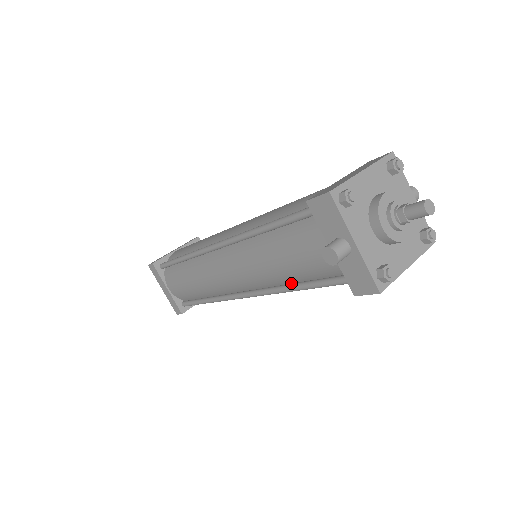
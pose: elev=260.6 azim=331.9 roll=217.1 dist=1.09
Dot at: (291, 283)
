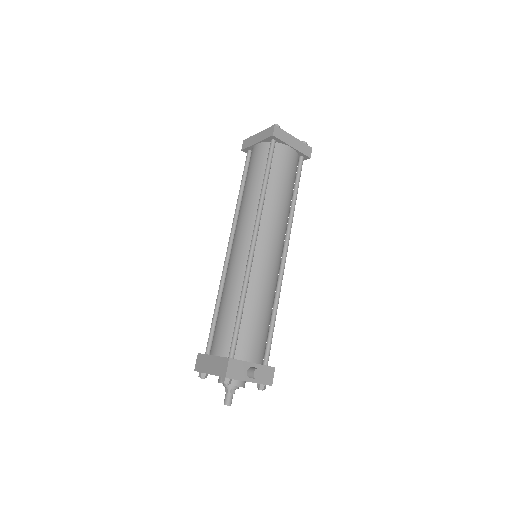
Dot at: occluded
